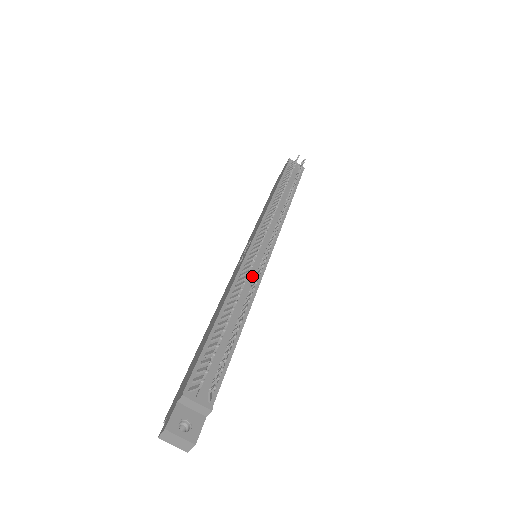
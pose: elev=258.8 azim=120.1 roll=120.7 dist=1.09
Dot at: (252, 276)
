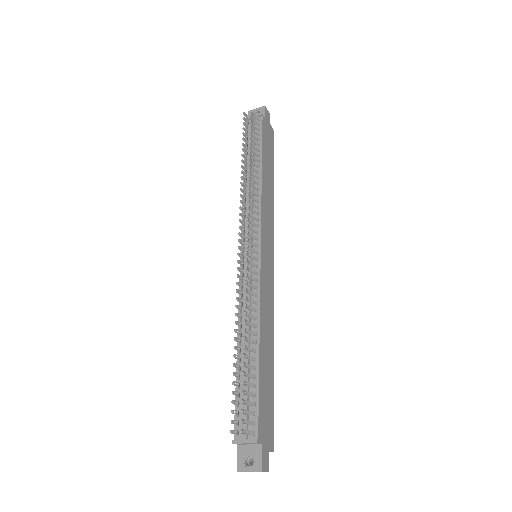
Dot at: (249, 291)
